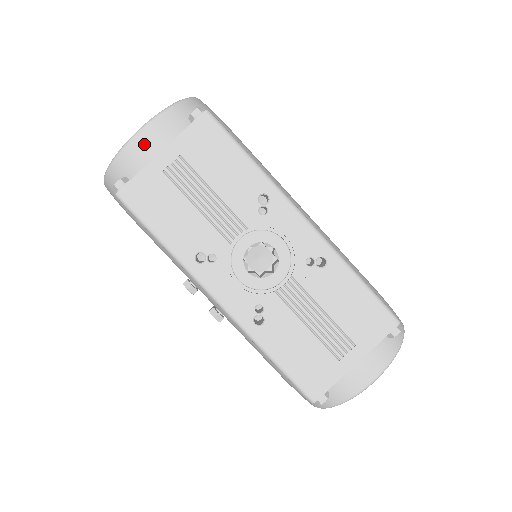
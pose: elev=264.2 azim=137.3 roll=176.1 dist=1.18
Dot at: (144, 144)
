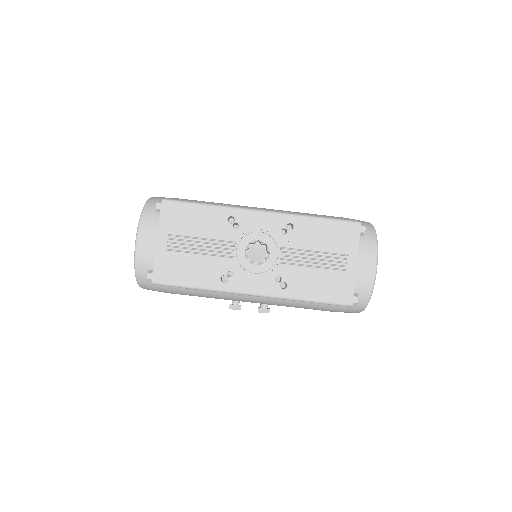
Dot at: (145, 245)
